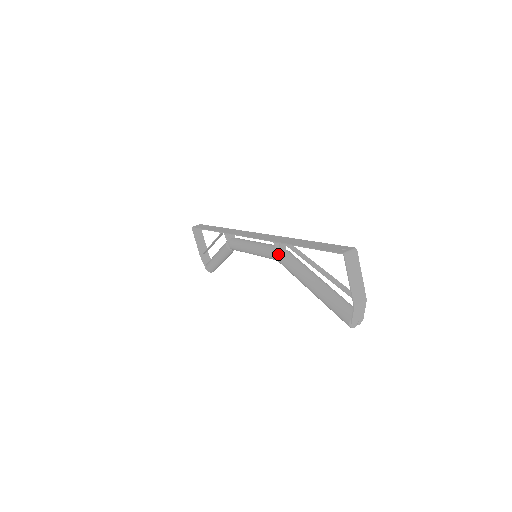
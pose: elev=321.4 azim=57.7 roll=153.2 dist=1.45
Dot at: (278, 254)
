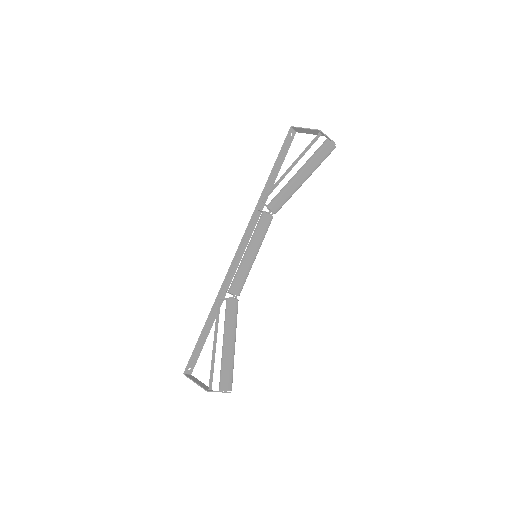
Dot at: (267, 212)
